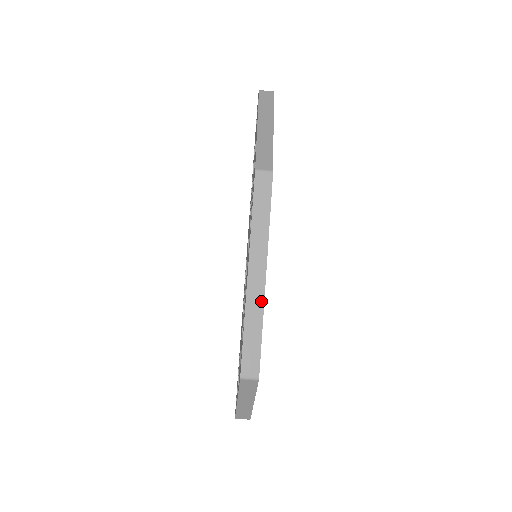
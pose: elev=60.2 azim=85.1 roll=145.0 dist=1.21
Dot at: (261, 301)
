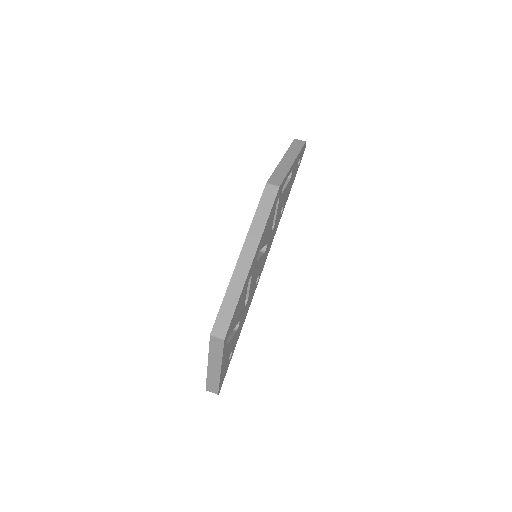
Dot at: (243, 279)
